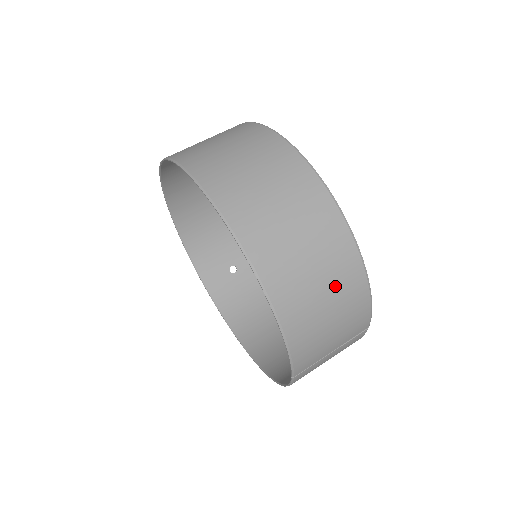
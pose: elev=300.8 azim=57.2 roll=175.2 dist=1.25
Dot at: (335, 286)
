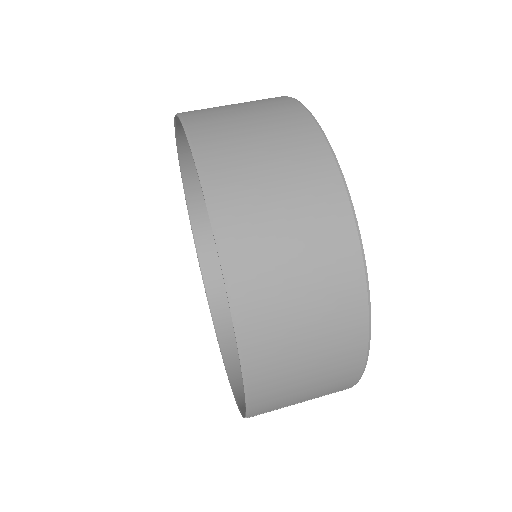
Dot at: (326, 346)
